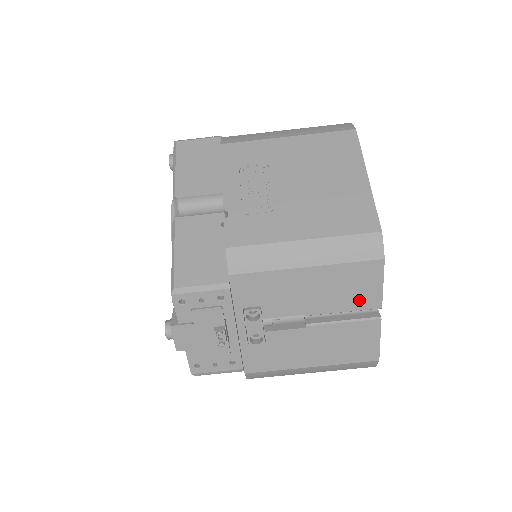
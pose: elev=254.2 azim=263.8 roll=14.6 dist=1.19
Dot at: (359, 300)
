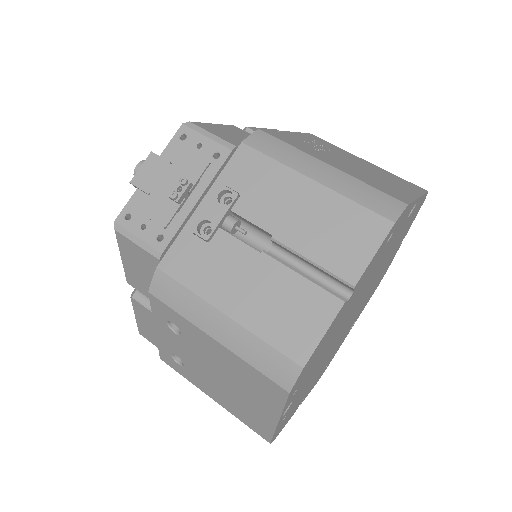
Dot at: (337, 257)
